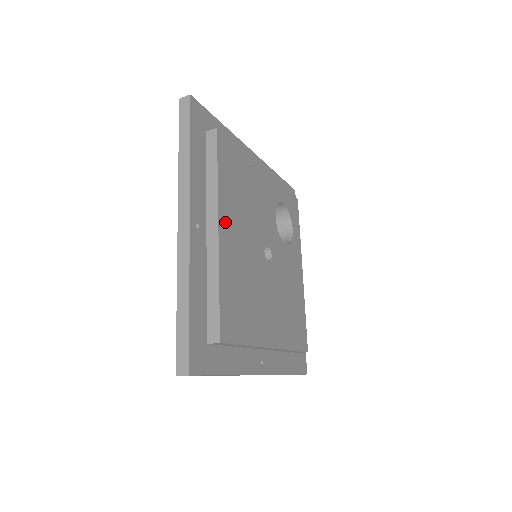
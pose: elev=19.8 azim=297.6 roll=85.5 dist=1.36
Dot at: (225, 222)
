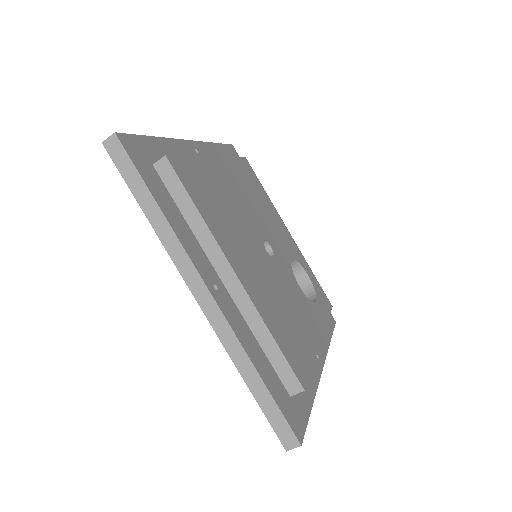
Dot at: (224, 168)
